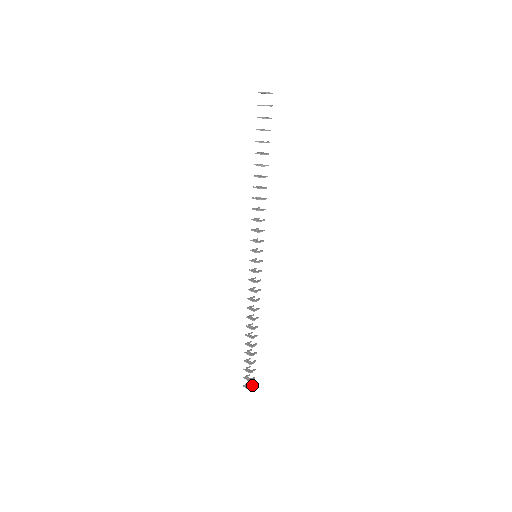
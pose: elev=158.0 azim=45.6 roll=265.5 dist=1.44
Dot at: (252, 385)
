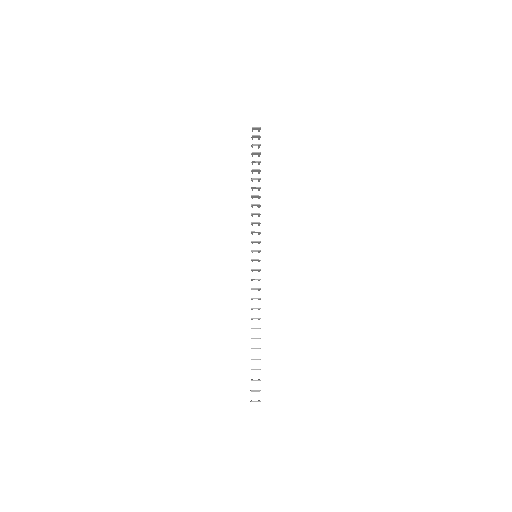
Dot at: occluded
